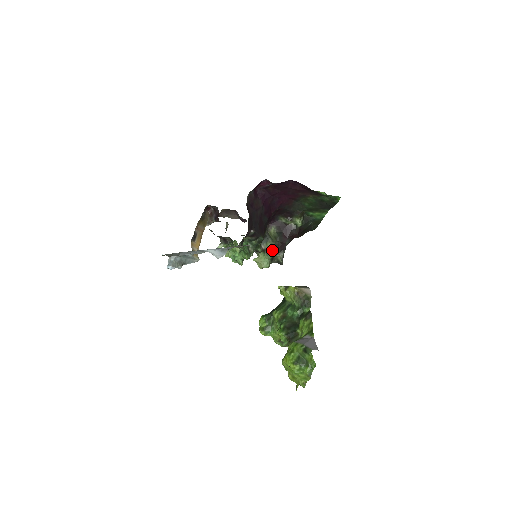
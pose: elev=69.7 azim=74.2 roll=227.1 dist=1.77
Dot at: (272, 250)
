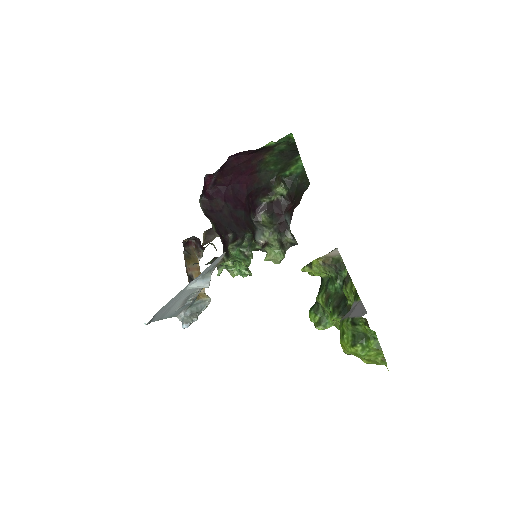
Dot at: (274, 238)
